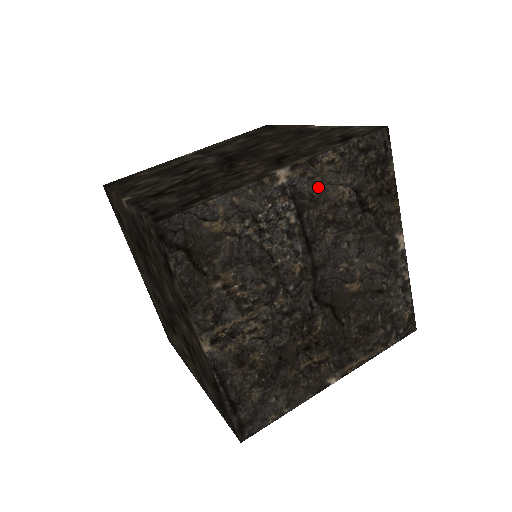
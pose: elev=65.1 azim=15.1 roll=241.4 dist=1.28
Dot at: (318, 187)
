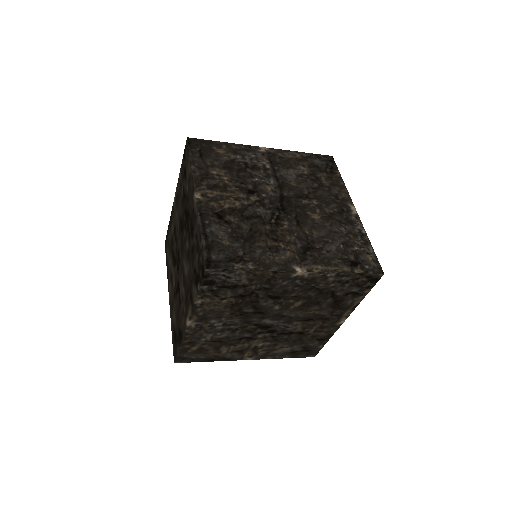
Dot at: (212, 311)
